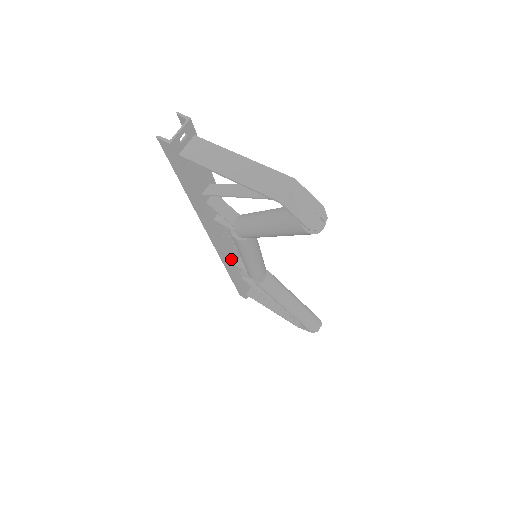
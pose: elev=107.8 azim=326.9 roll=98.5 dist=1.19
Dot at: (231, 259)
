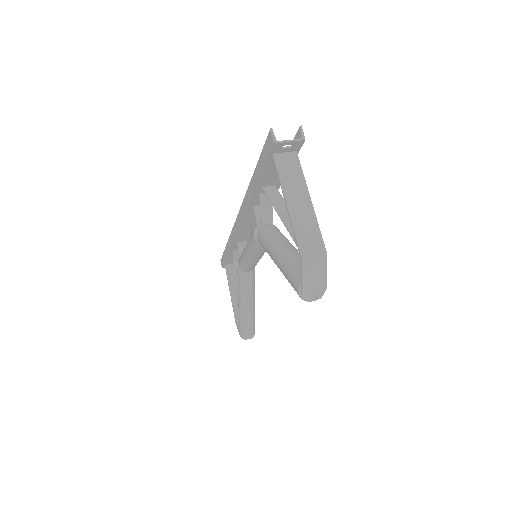
Dot at: (239, 237)
